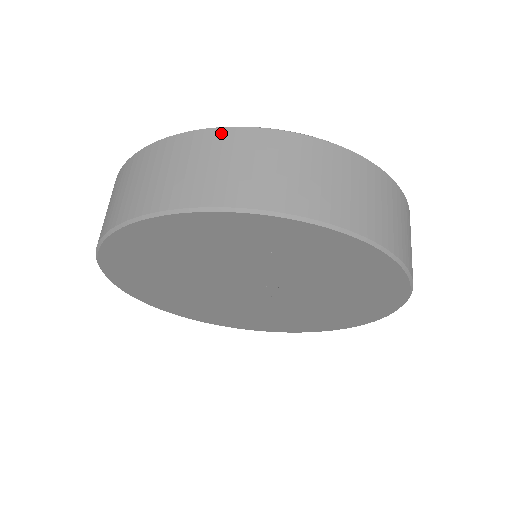
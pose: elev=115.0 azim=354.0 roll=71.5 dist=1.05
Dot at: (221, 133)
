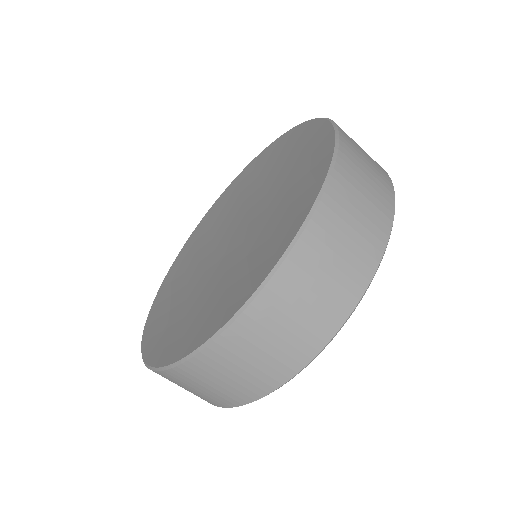
Dot at: occluded
